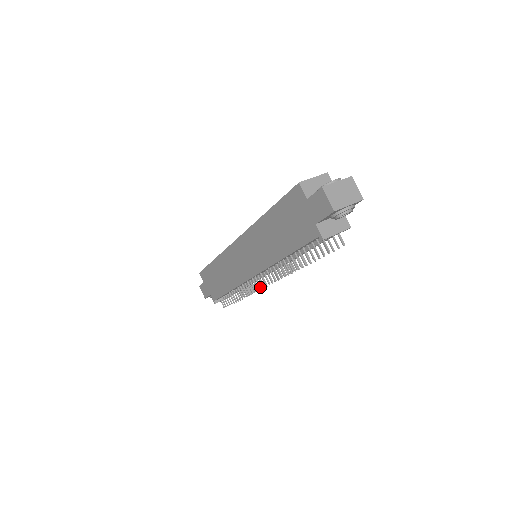
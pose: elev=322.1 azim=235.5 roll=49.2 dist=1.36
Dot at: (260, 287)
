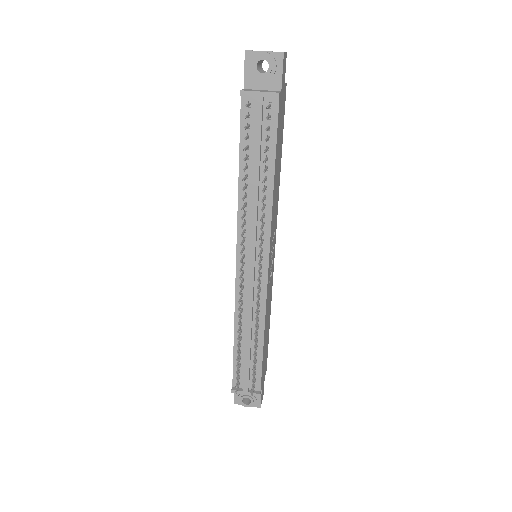
Dot at: (240, 277)
